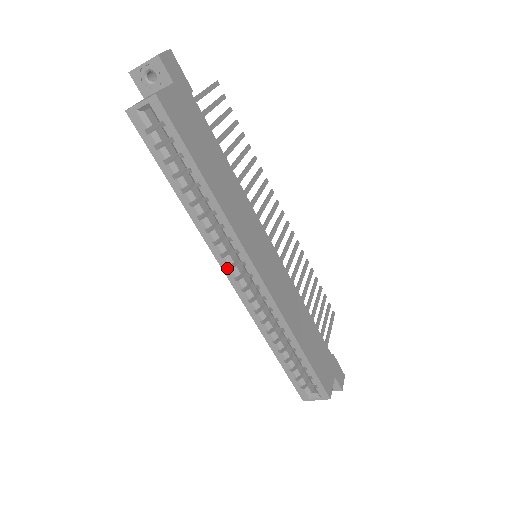
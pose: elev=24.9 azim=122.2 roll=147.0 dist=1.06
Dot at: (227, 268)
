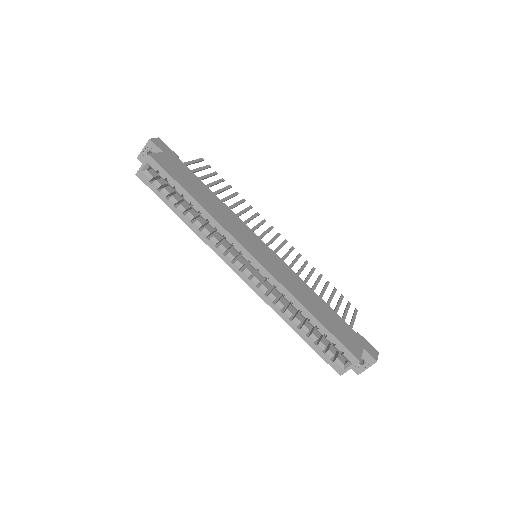
Dot at: (232, 264)
